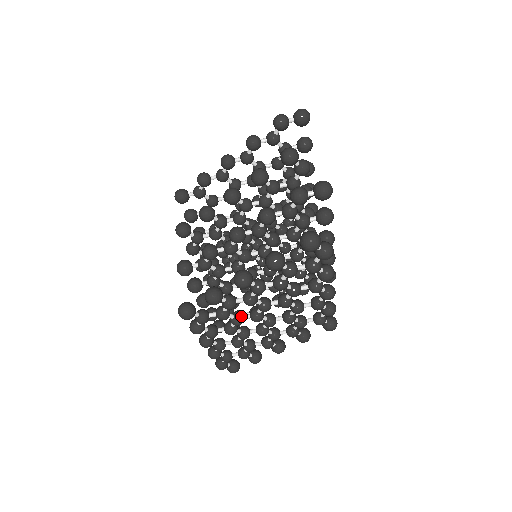
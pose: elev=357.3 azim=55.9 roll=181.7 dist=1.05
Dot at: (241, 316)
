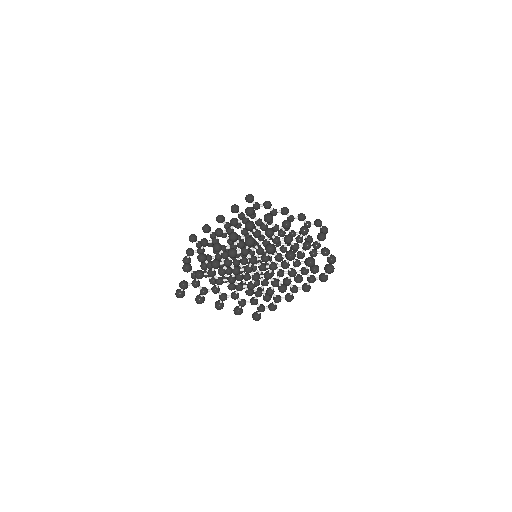
Dot at: occluded
